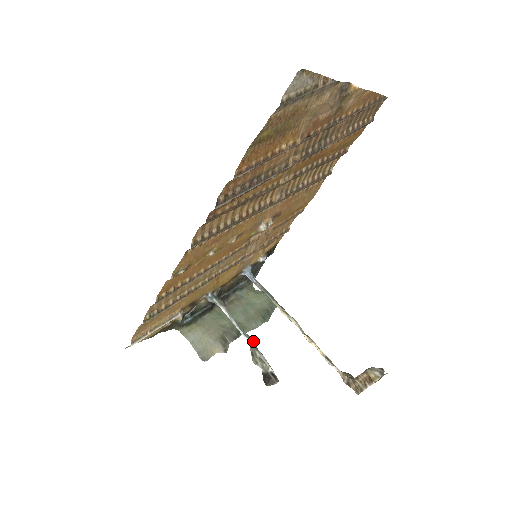
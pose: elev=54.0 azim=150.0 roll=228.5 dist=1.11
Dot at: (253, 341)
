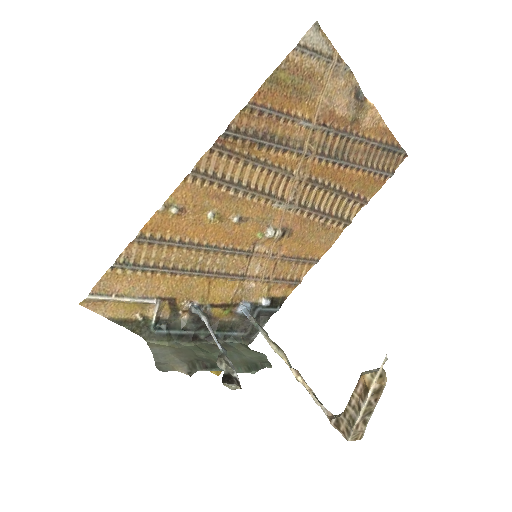
Dot at: (226, 351)
